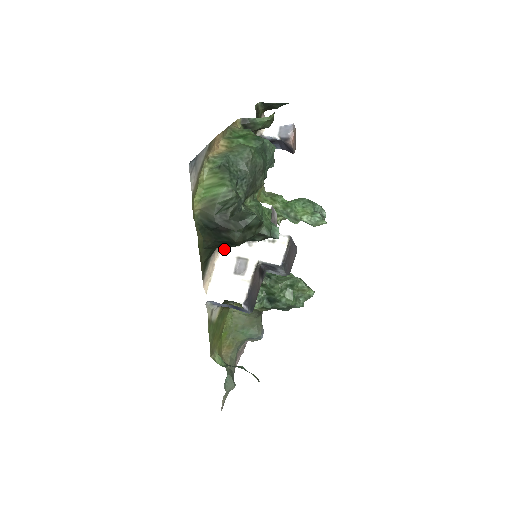
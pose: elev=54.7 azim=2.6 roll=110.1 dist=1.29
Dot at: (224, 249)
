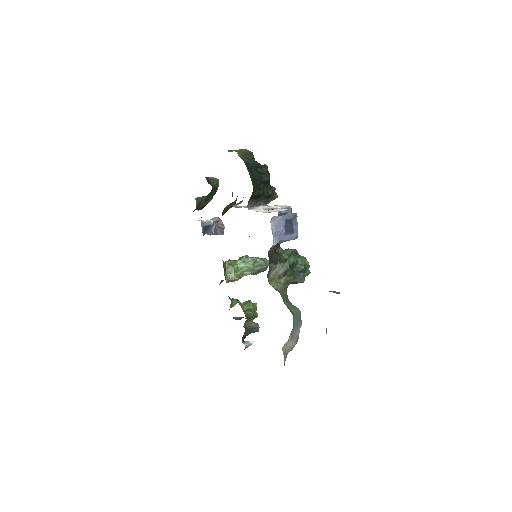
Dot at: occluded
